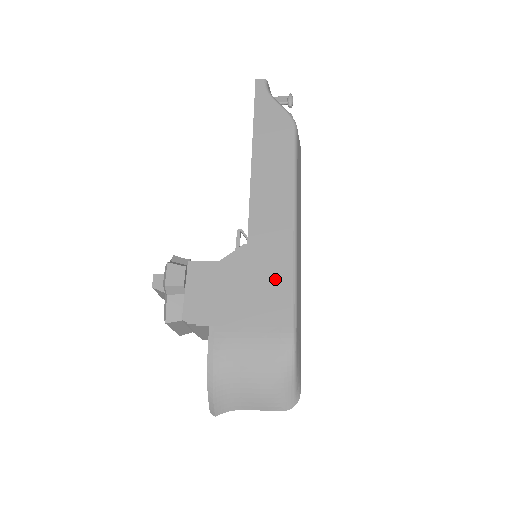
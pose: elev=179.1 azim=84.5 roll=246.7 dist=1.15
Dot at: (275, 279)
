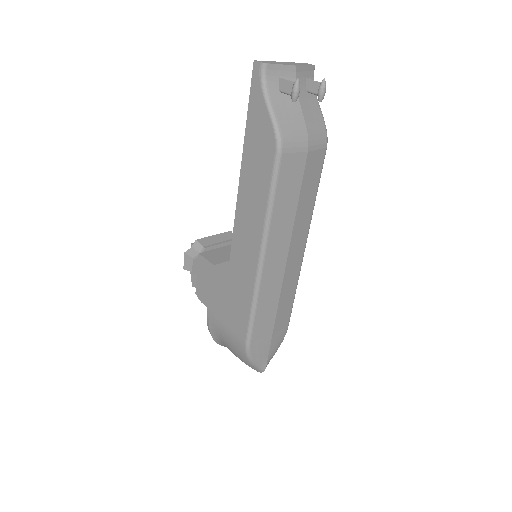
Dot at: (241, 302)
